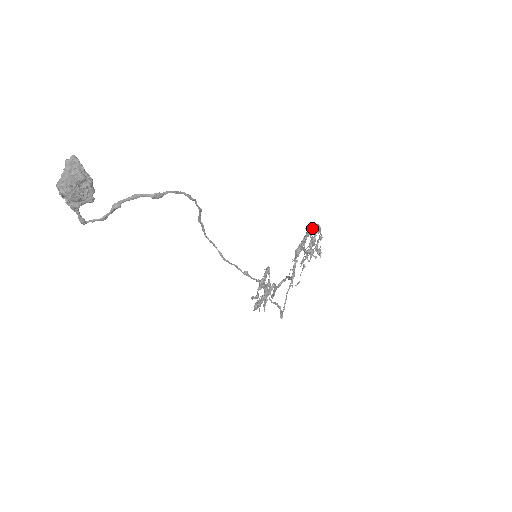
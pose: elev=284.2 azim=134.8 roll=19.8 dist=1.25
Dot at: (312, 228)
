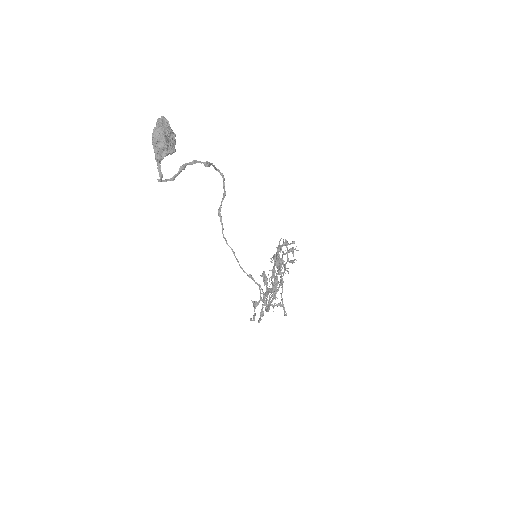
Dot at: occluded
